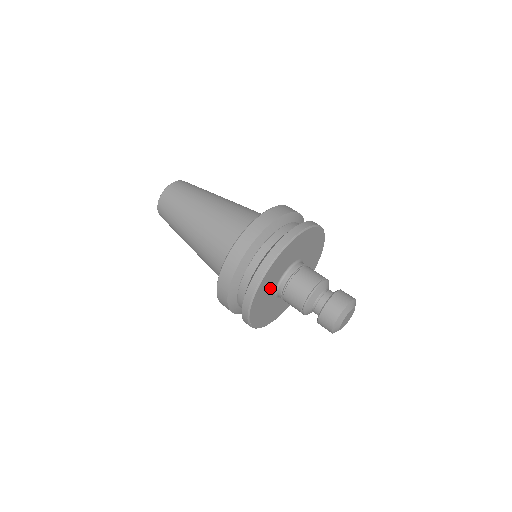
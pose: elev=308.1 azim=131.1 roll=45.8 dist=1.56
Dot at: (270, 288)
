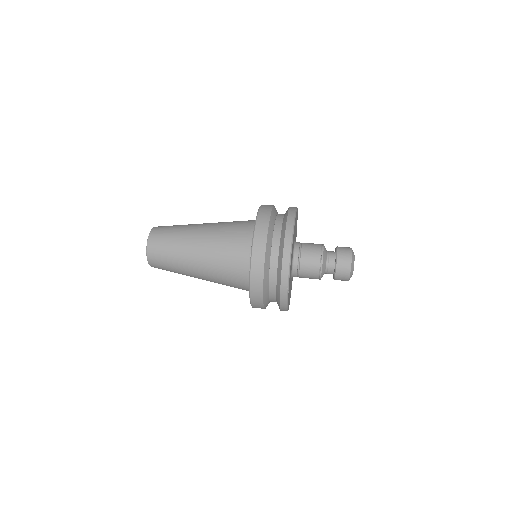
Dot at: occluded
